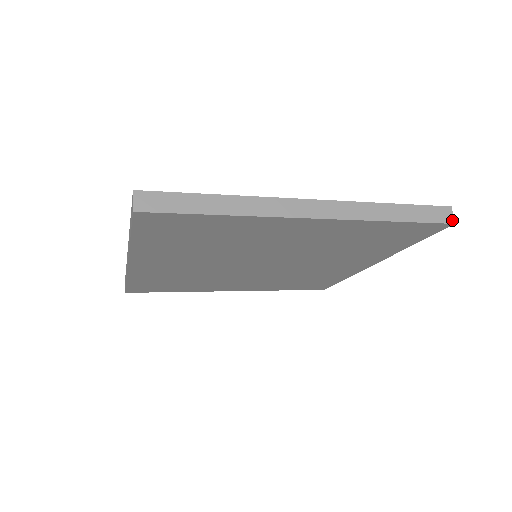
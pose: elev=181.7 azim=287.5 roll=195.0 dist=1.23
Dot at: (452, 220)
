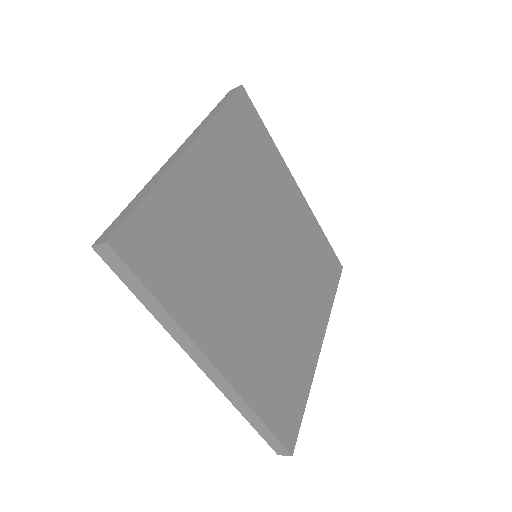
Dot at: (340, 266)
